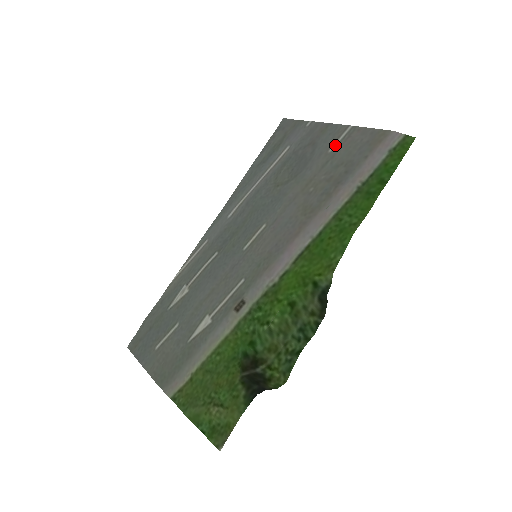
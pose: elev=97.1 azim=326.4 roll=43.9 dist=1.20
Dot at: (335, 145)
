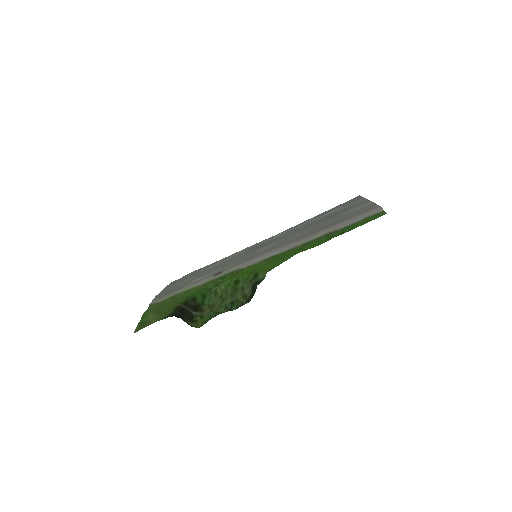
Dot at: (353, 210)
